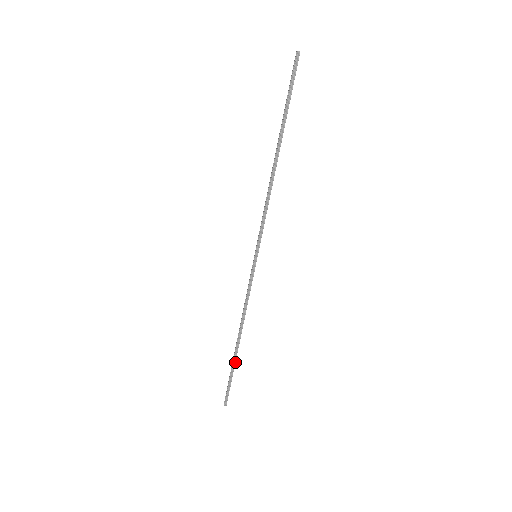
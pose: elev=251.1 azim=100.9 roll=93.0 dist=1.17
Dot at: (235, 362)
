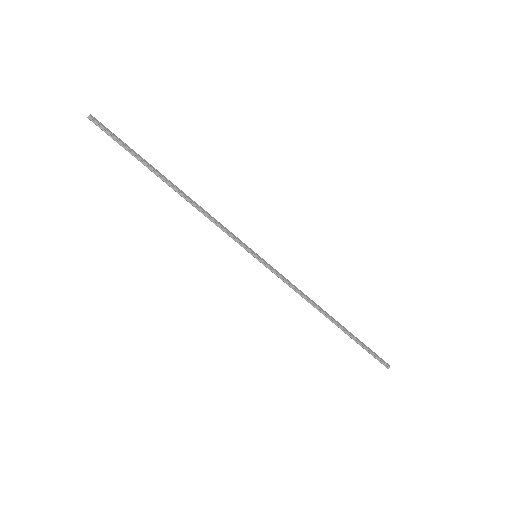
Dot at: (349, 334)
